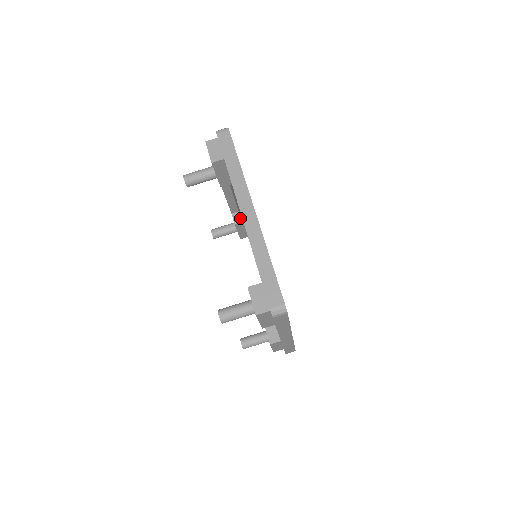
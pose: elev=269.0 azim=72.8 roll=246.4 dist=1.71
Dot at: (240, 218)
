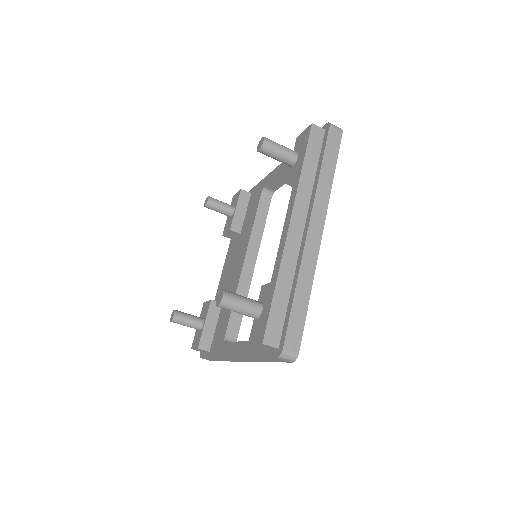
Dot at: occluded
